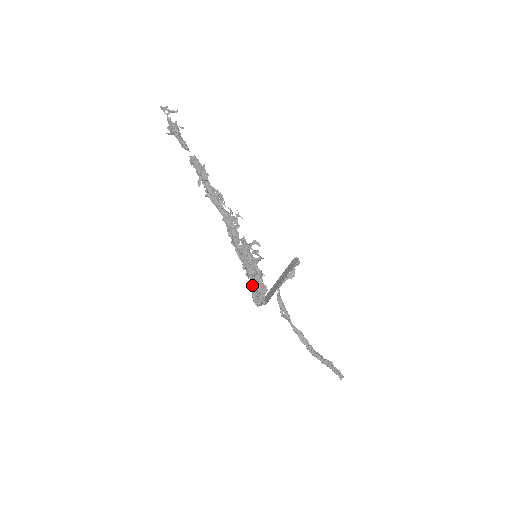
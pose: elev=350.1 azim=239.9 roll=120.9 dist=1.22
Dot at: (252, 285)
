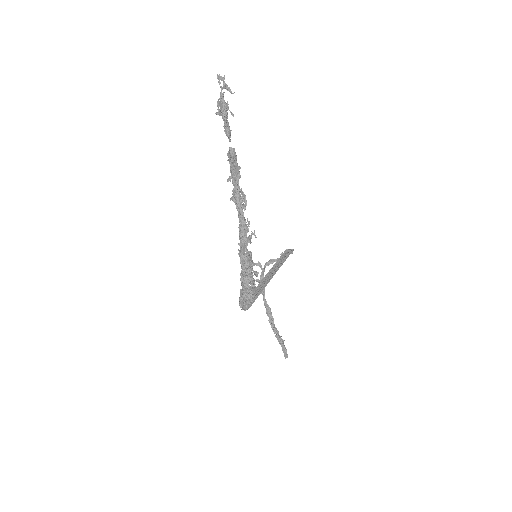
Dot at: occluded
